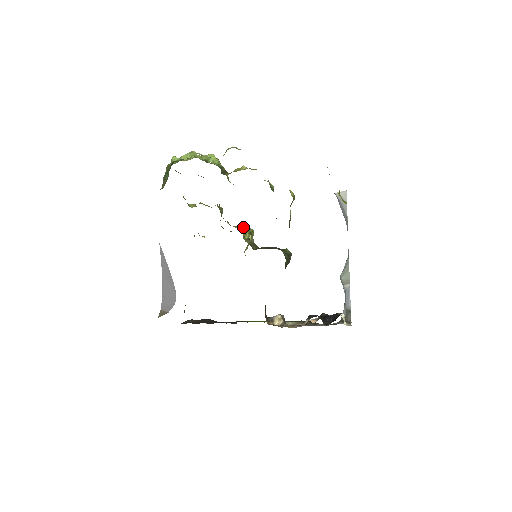
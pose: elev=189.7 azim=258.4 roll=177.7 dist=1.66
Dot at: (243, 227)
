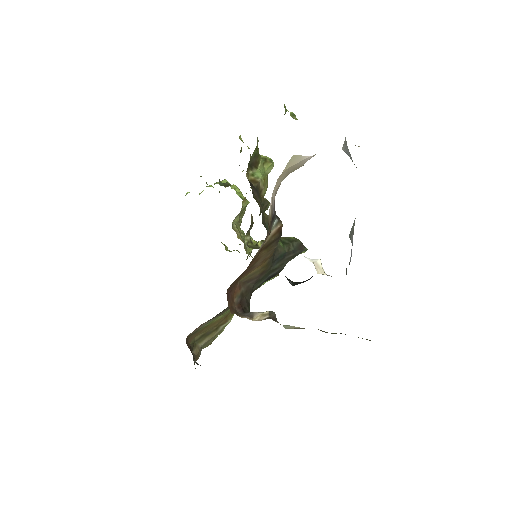
Dot at: occluded
